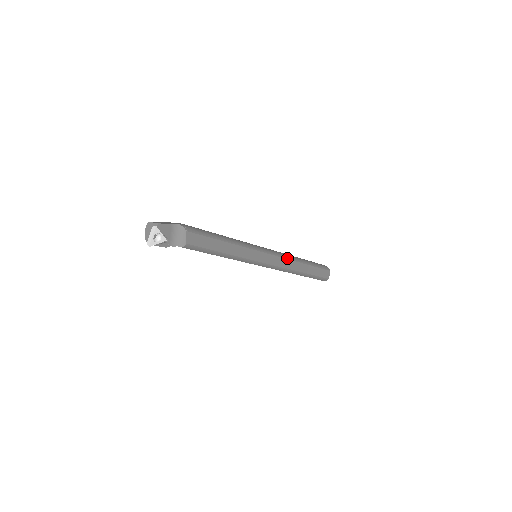
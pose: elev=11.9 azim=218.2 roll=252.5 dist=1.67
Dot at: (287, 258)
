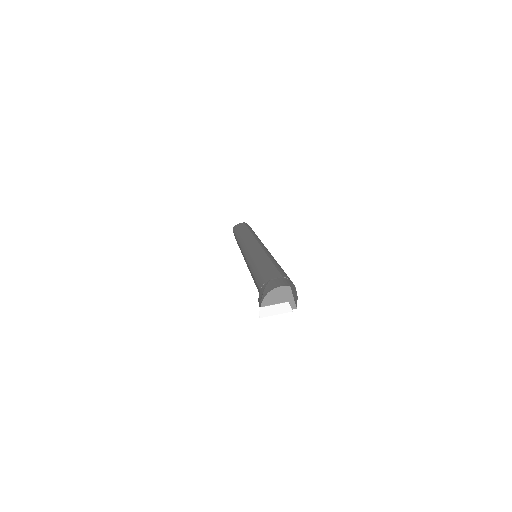
Dot at: occluded
